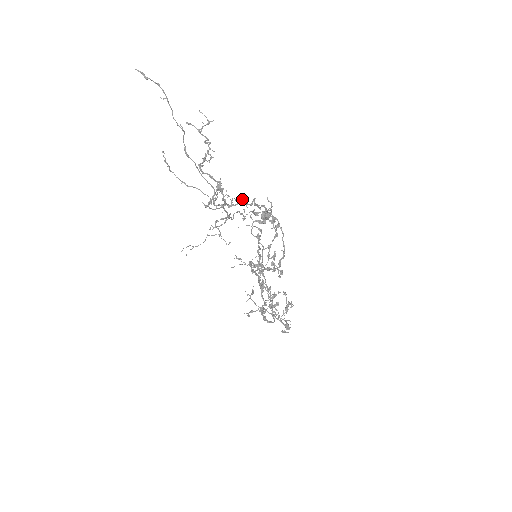
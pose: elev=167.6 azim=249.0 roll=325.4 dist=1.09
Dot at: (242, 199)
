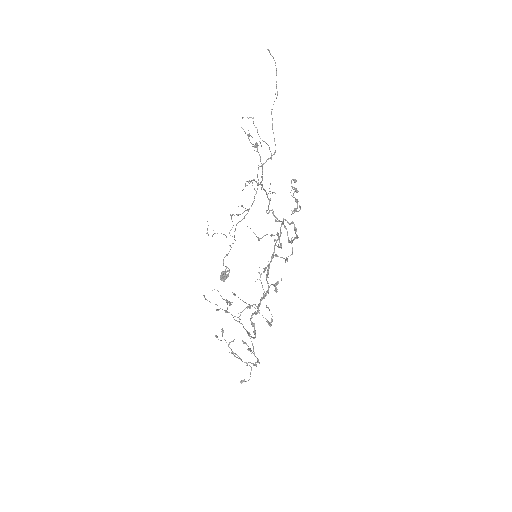
Dot at: occluded
